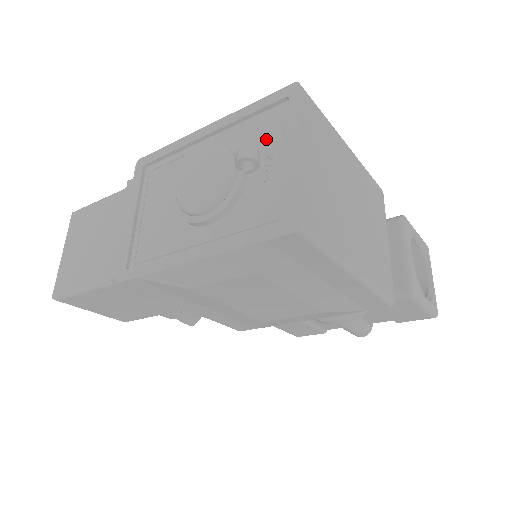
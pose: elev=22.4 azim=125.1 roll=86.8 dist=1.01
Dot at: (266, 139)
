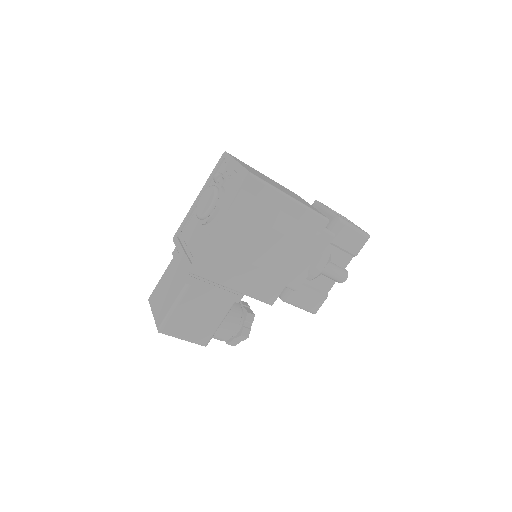
Dot at: (223, 174)
